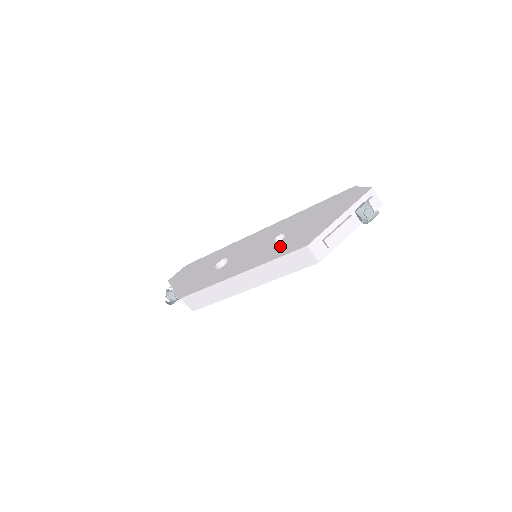
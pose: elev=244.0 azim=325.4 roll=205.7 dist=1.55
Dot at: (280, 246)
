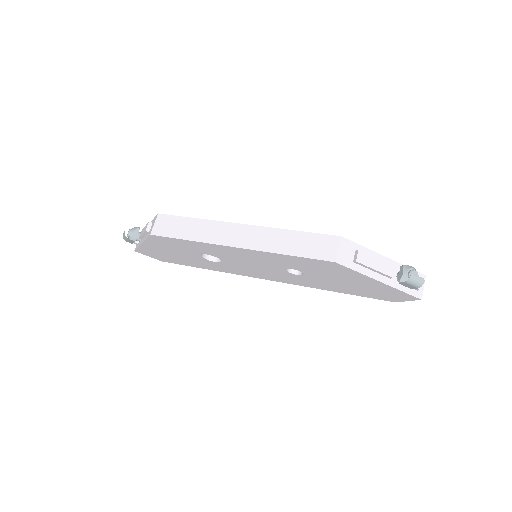
Dot at: occluded
